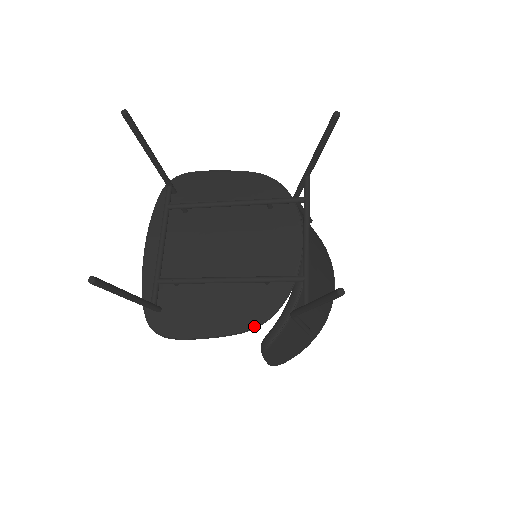
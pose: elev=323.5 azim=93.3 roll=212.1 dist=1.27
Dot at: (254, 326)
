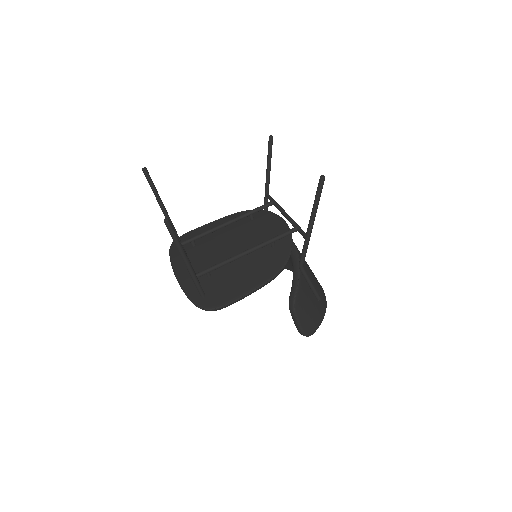
Dot at: (279, 270)
